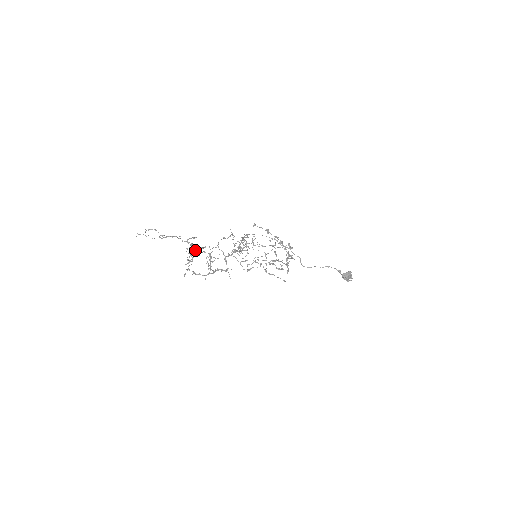
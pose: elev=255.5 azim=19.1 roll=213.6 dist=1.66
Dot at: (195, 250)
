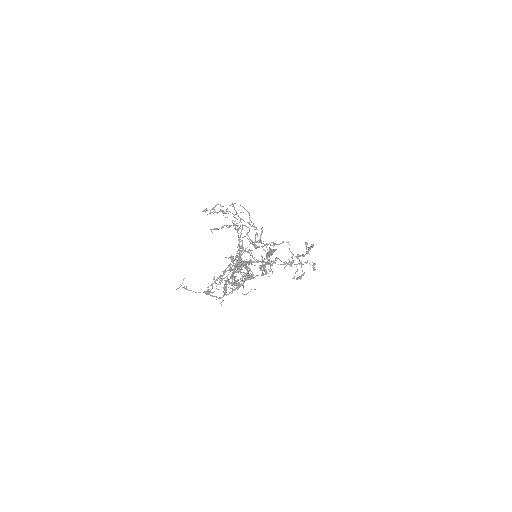
Dot at: (232, 266)
